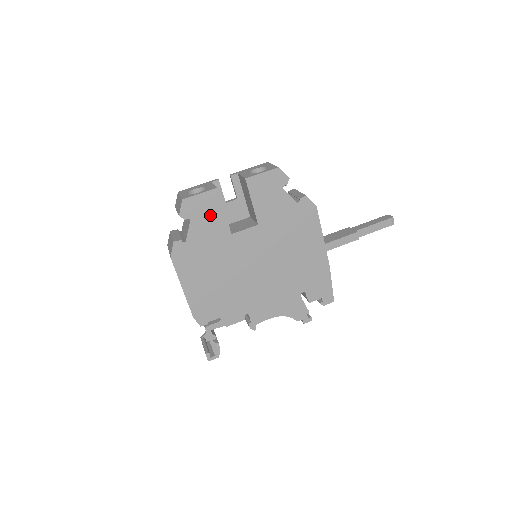
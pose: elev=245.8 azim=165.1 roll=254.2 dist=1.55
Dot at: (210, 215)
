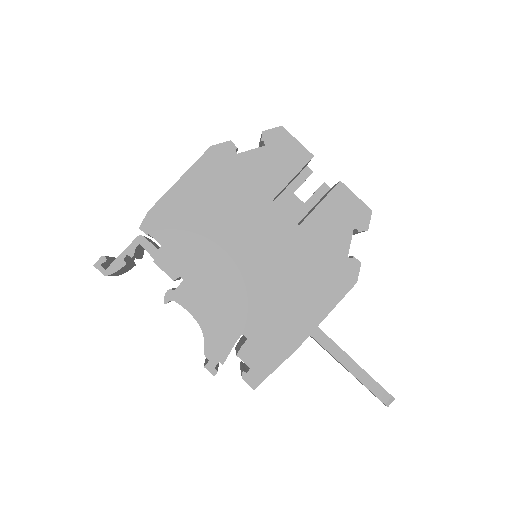
Dot at: (281, 164)
